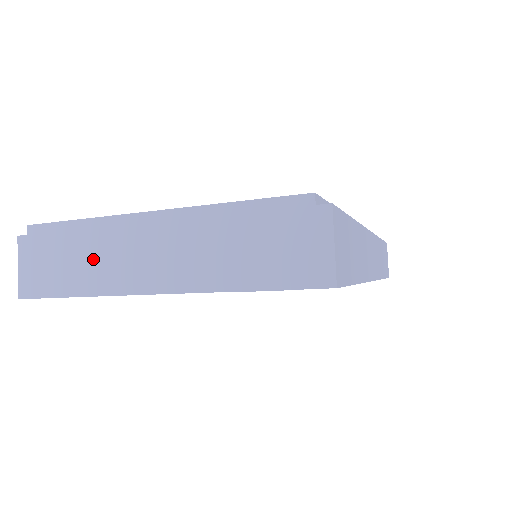
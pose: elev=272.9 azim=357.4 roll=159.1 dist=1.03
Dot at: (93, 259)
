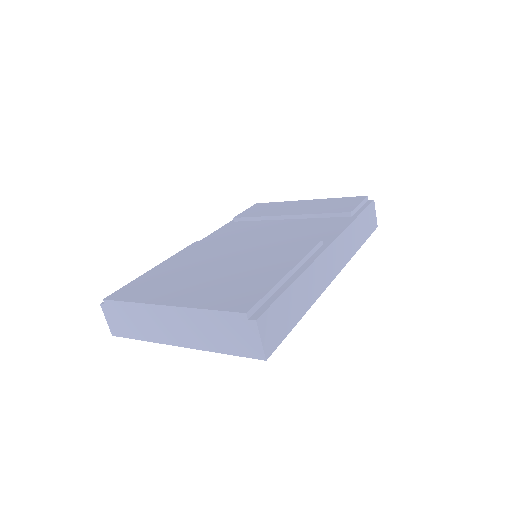
Dot at: (143, 324)
